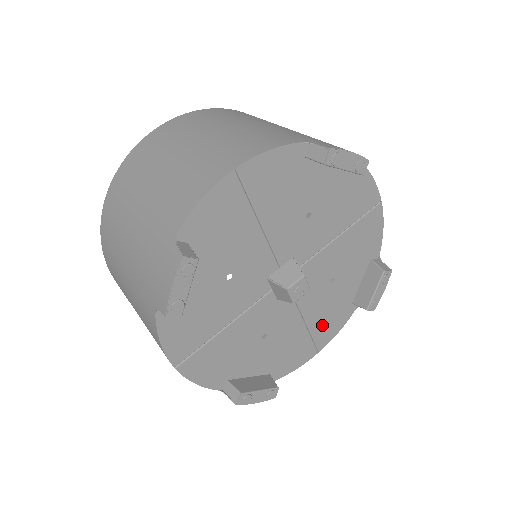
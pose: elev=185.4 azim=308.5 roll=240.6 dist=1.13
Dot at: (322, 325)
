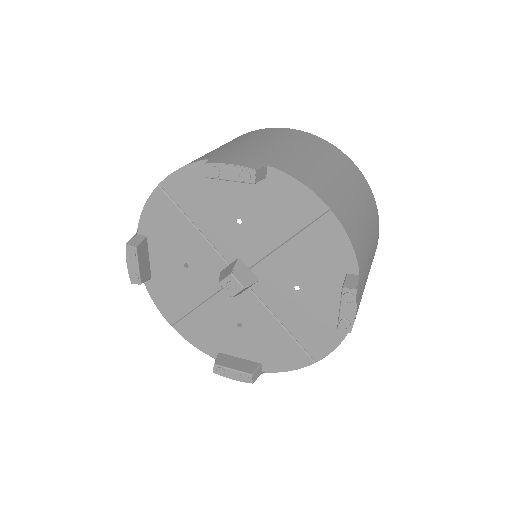
Dot at: (307, 333)
